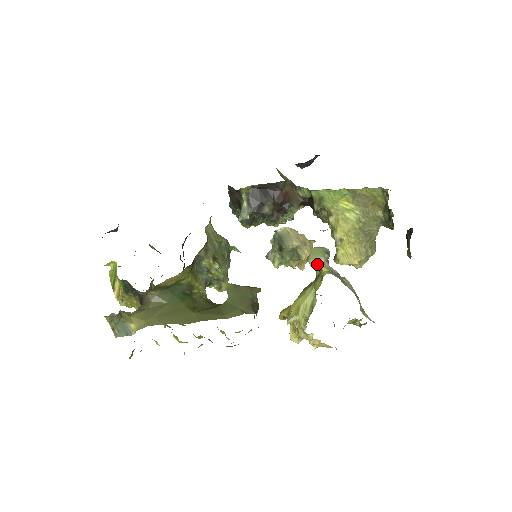
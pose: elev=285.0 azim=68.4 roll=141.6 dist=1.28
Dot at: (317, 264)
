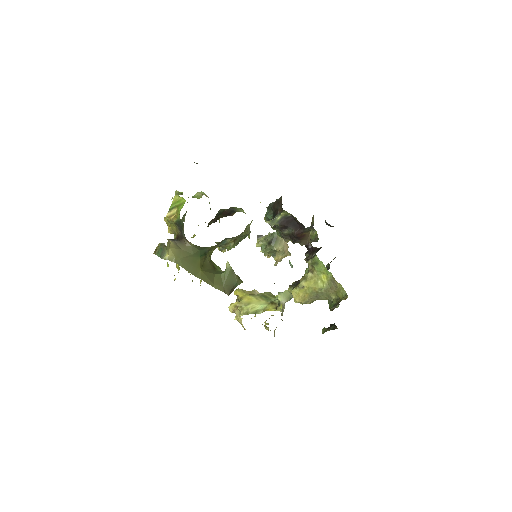
Dot at: (281, 301)
